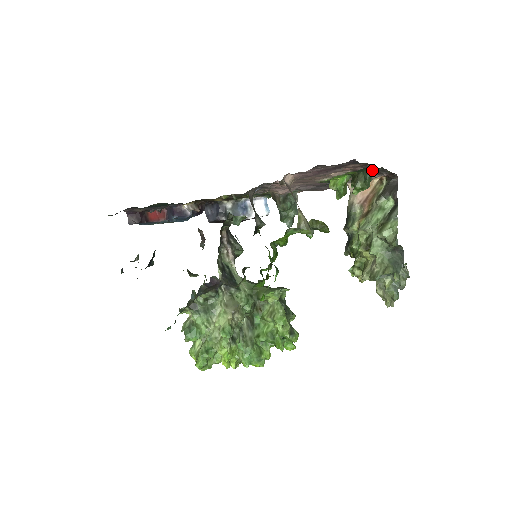
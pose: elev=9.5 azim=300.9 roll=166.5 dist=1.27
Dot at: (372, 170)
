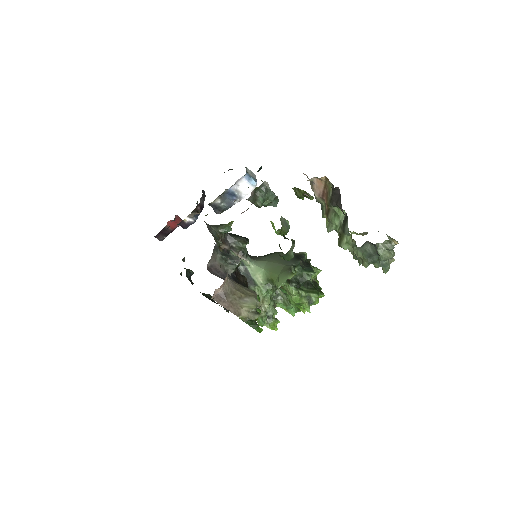
Dot at: (284, 256)
